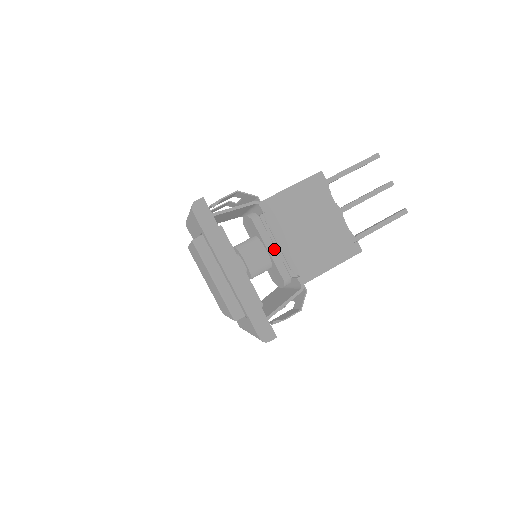
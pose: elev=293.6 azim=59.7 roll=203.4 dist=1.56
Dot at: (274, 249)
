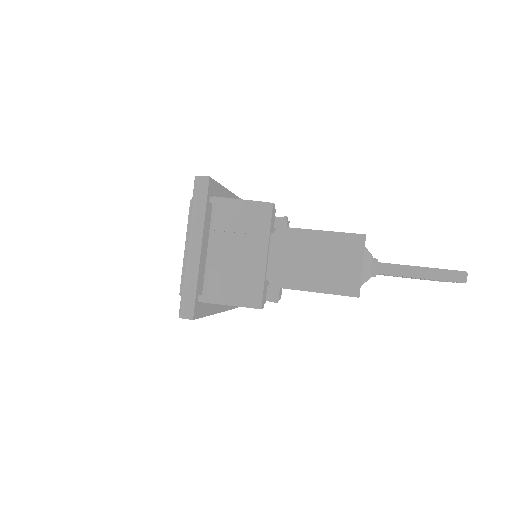
Dot at: occluded
